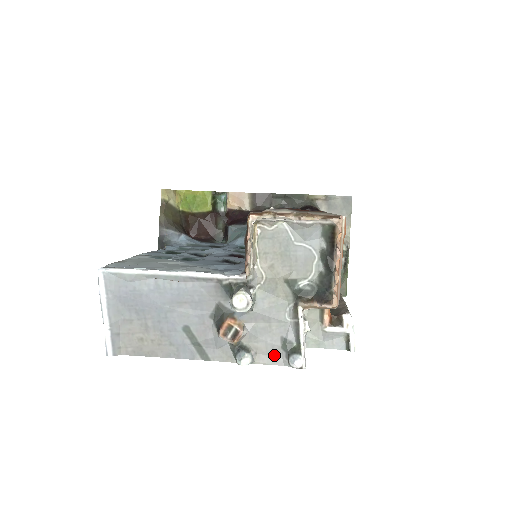
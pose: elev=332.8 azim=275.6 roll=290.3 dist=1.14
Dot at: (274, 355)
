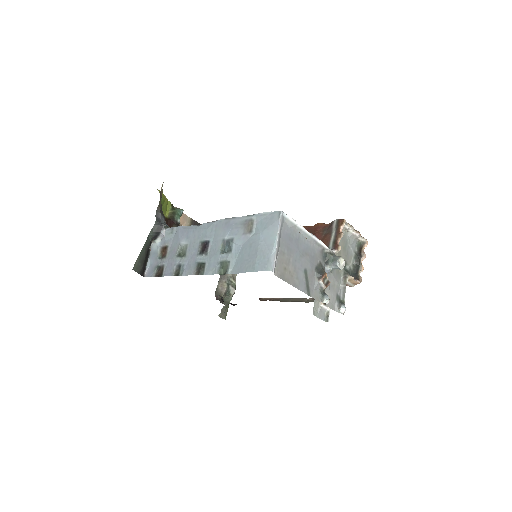
Dot at: (333, 303)
